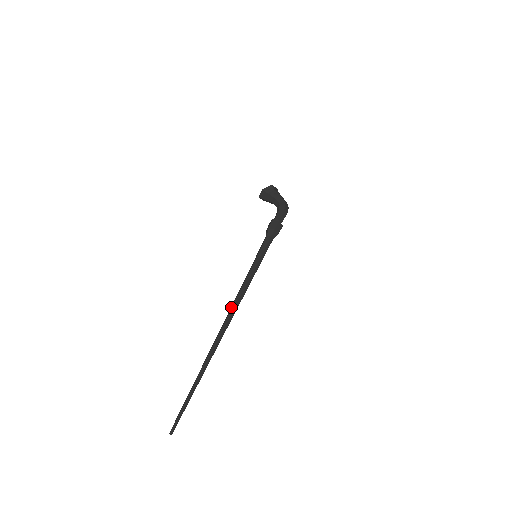
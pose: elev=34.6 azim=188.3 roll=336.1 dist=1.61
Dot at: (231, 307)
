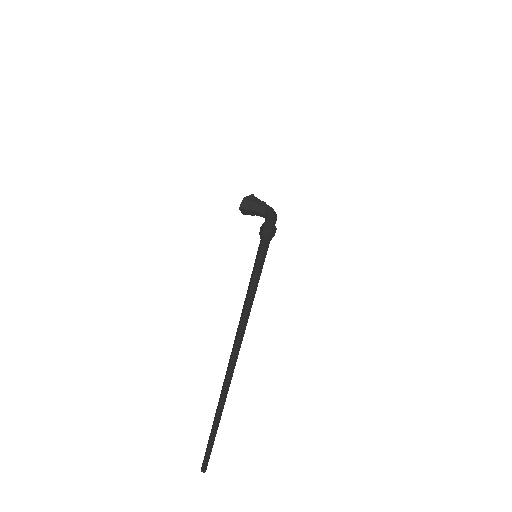
Dot at: (244, 304)
